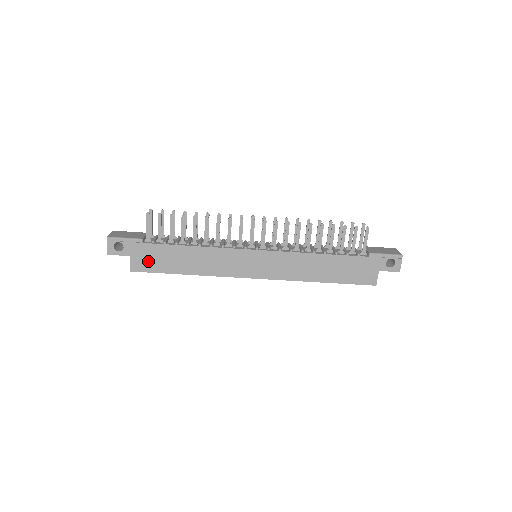
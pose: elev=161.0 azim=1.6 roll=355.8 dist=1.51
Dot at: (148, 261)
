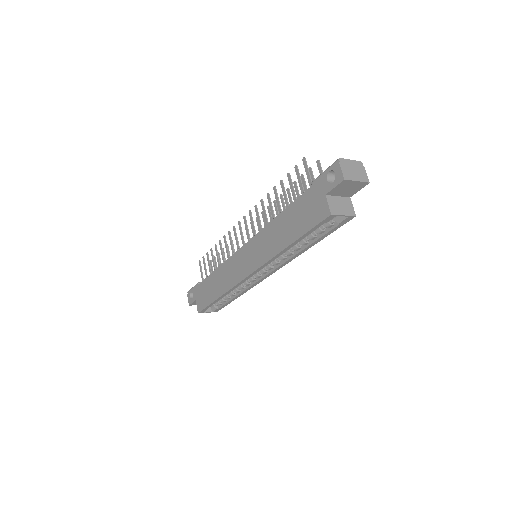
Dot at: (202, 299)
